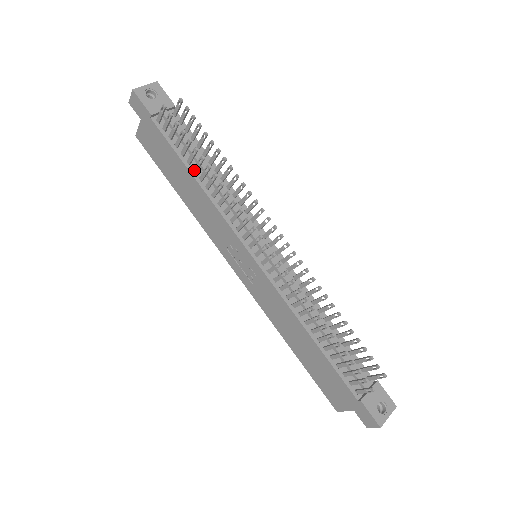
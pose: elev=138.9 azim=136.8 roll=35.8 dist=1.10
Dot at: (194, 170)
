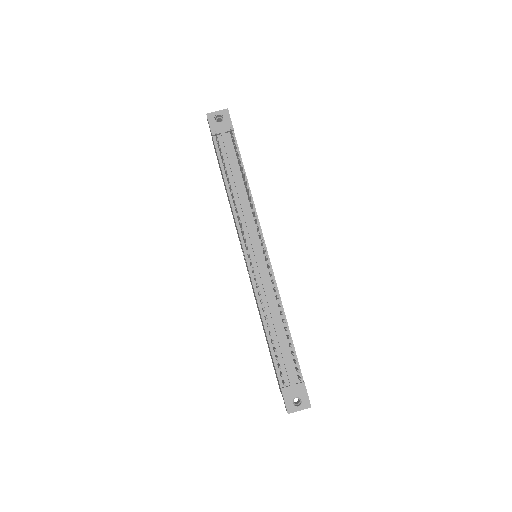
Dot at: (228, 182)
